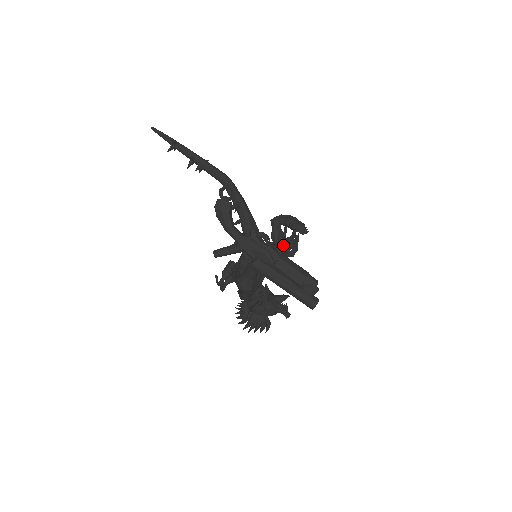
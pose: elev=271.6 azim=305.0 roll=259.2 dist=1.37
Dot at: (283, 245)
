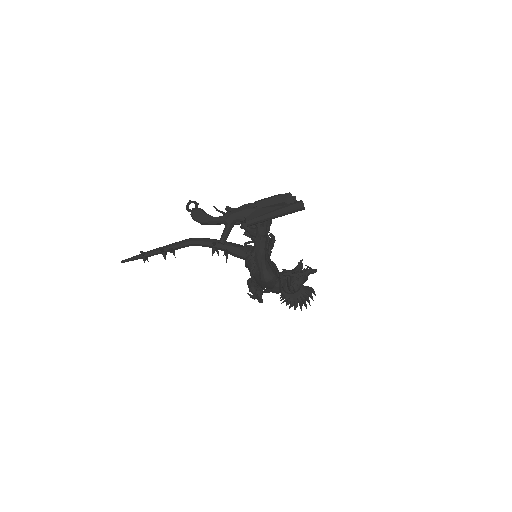
Dot at: occluded
